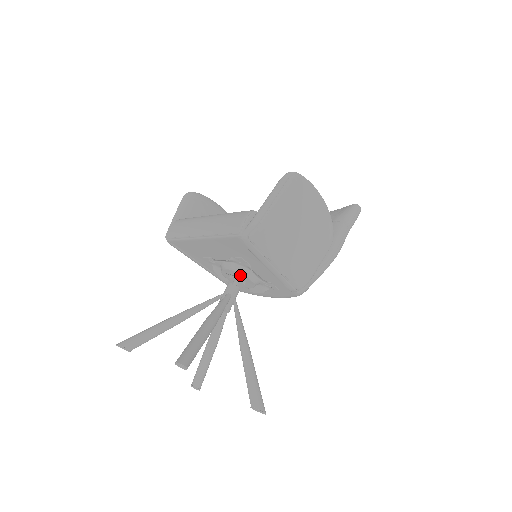
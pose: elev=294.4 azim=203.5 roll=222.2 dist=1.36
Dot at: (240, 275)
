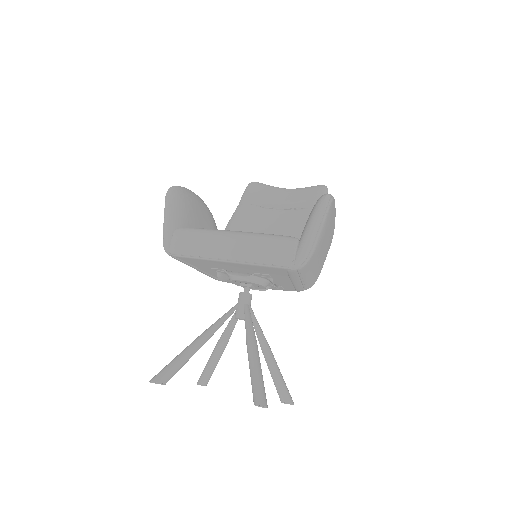
Dot at: (255, 284)
